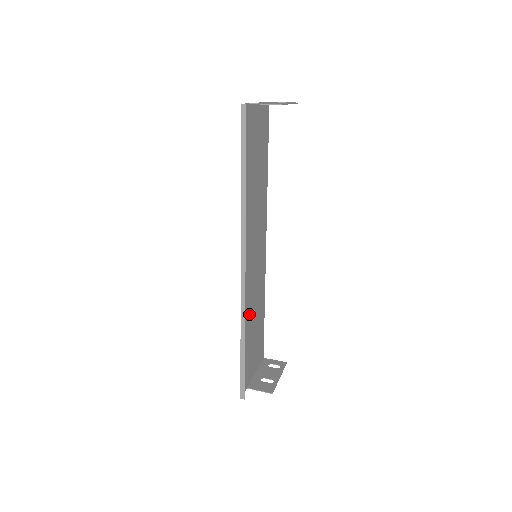
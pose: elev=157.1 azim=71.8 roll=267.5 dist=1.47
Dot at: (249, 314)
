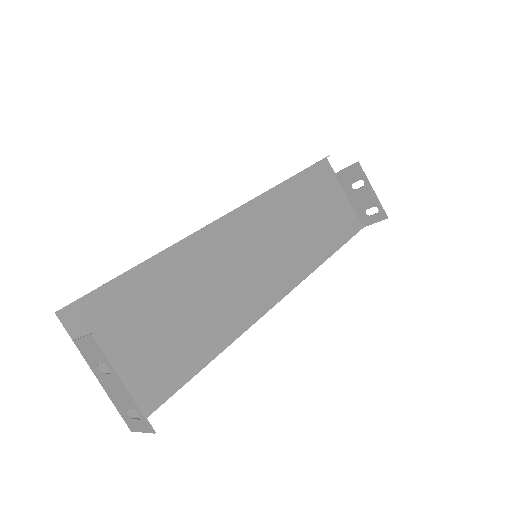
Dot at: (191, 277)
